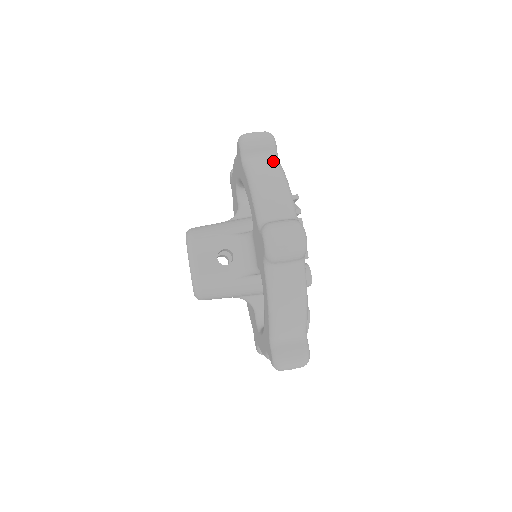
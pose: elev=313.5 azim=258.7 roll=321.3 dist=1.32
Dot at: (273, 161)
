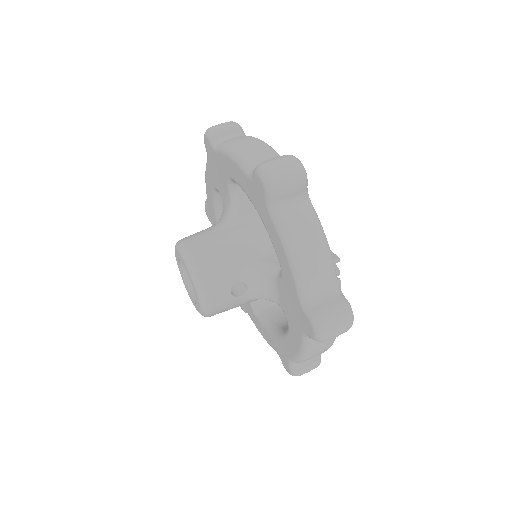
Dot at: (308, 210)
